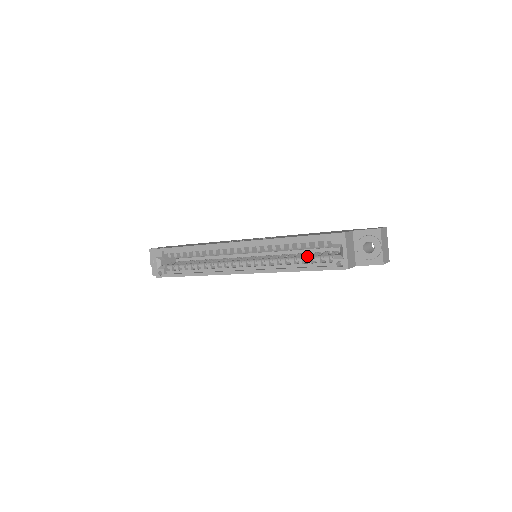
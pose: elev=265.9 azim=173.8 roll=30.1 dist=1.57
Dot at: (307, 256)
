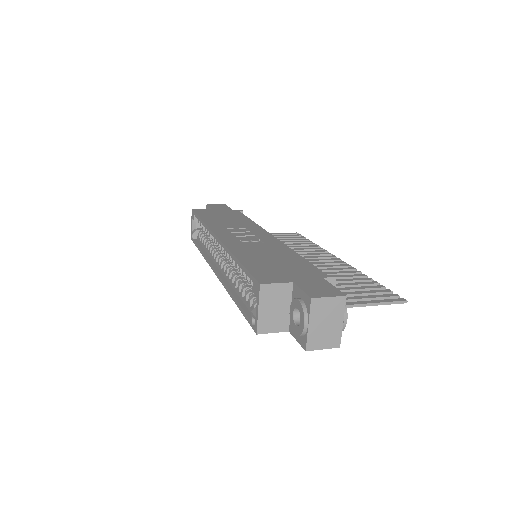
Dot at: (249, 289)
